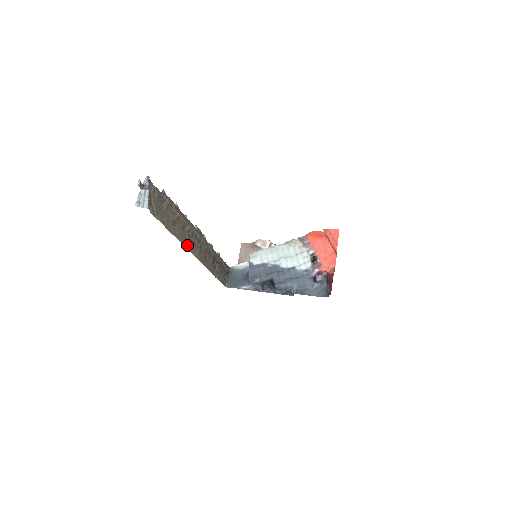
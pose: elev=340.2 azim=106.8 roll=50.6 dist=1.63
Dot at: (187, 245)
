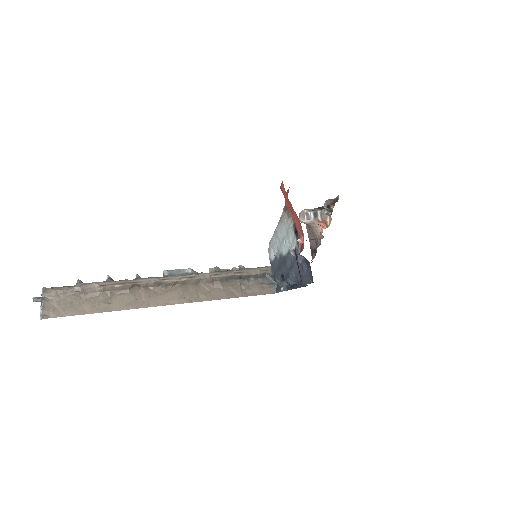
Dot at: (145, 303)
